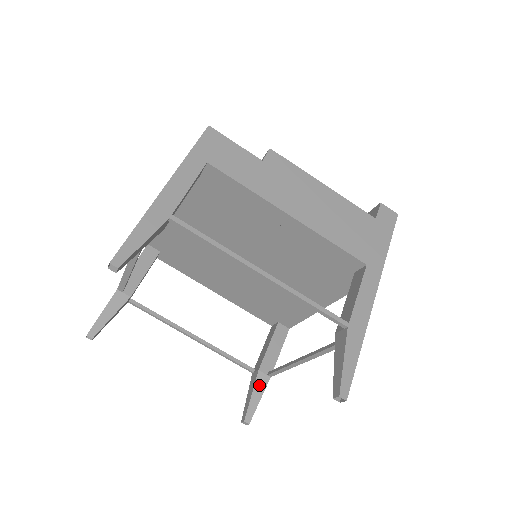
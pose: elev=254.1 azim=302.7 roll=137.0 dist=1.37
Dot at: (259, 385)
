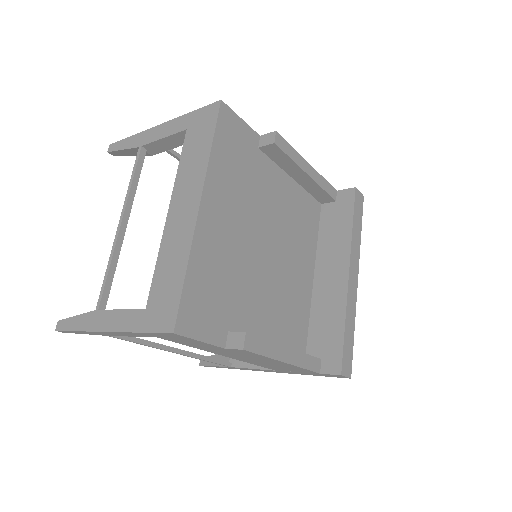
Dot at: occluded
